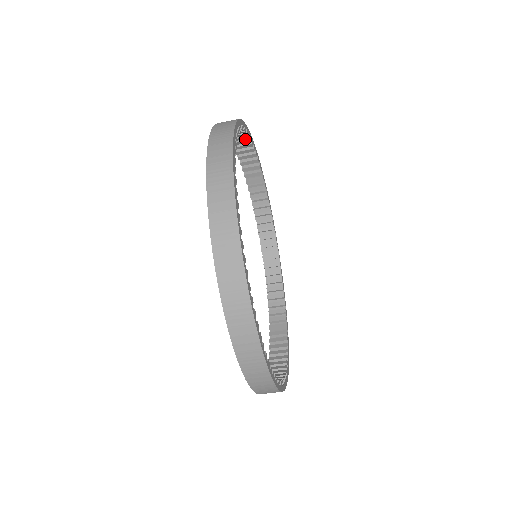
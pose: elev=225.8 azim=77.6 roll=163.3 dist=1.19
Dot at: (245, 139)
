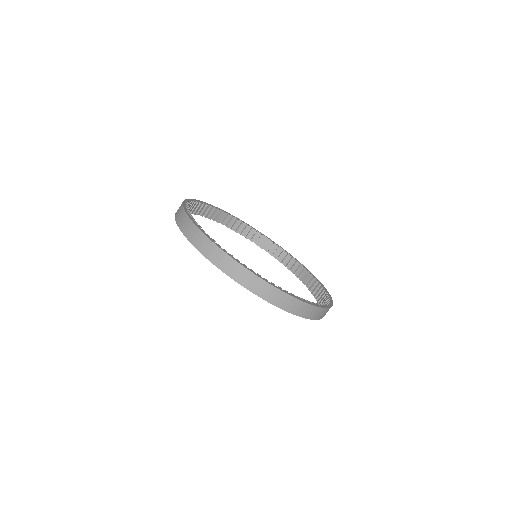
Dot at: (192, 205)
